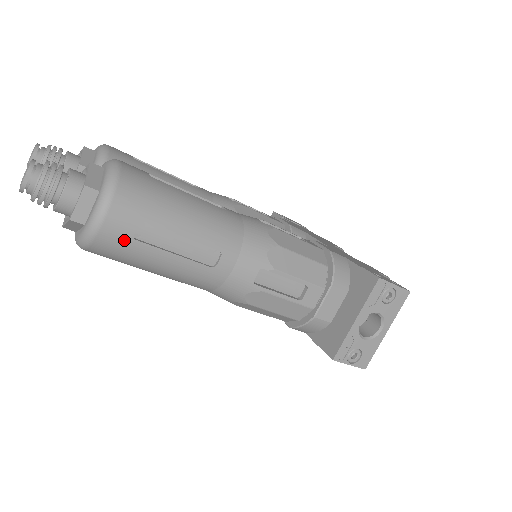
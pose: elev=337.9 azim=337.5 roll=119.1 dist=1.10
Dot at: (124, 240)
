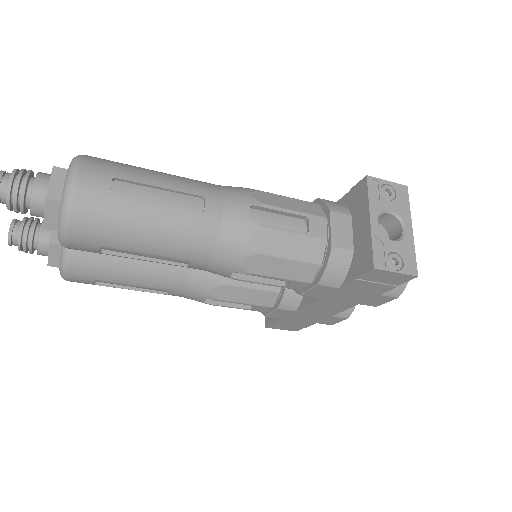
Dot at: (102, 198)
